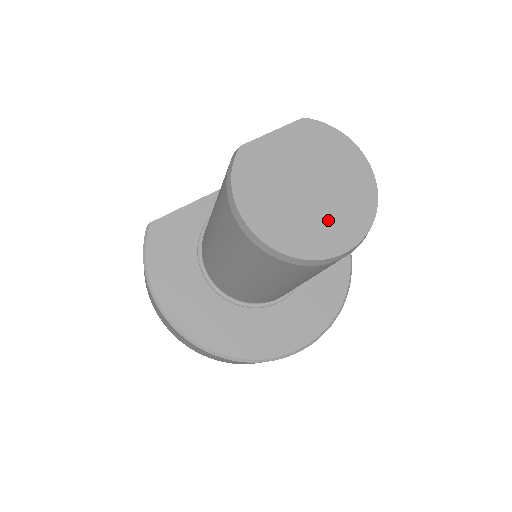
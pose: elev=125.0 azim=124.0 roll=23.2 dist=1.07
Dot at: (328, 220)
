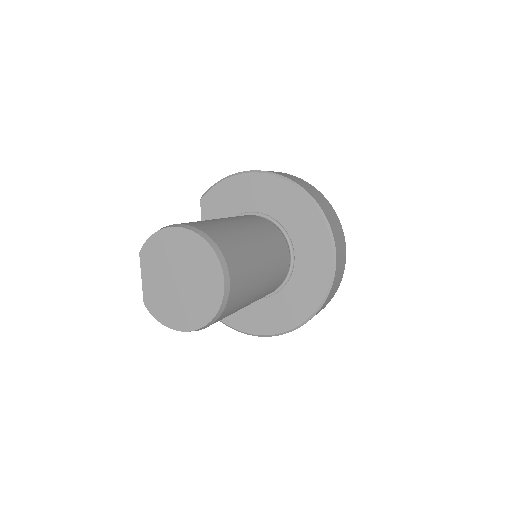
Dot at: (202, 281)
